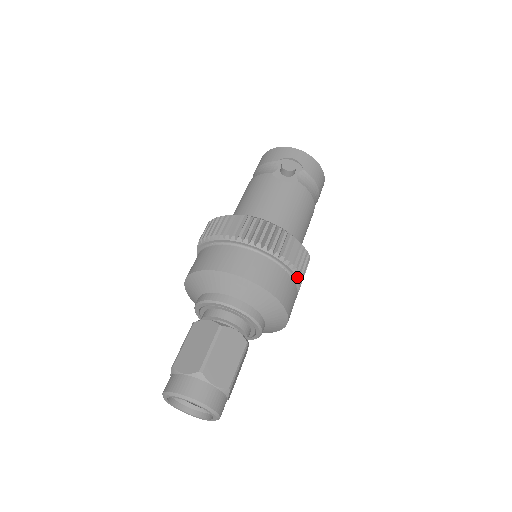
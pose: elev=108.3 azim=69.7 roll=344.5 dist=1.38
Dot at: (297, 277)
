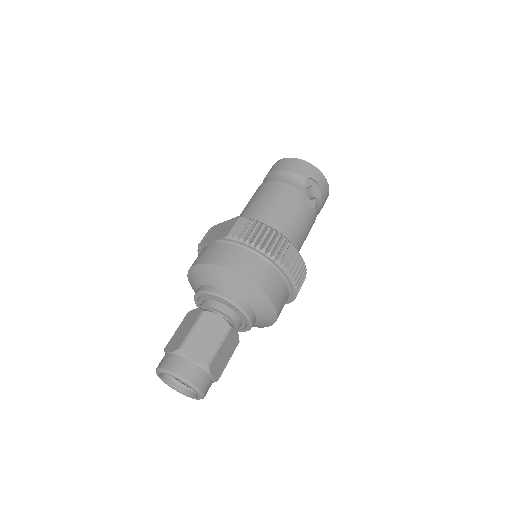
Dot at: (292, 299)
